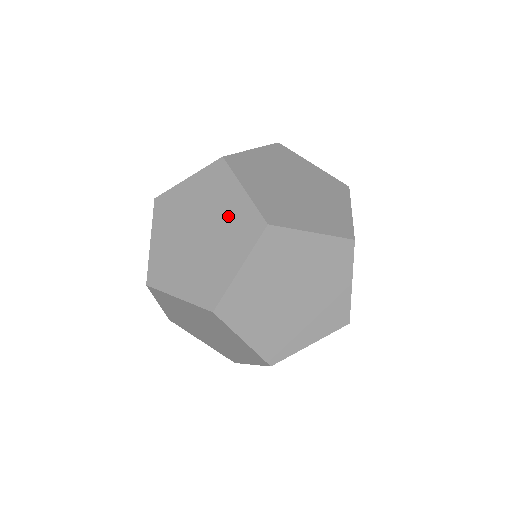
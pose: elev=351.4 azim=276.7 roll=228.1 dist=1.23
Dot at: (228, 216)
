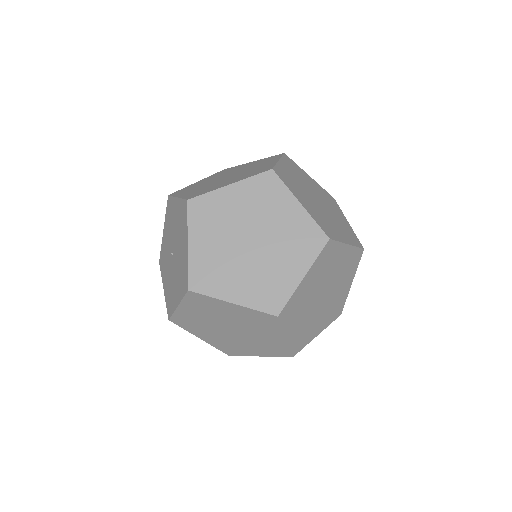
Dot at: (286, 227)
